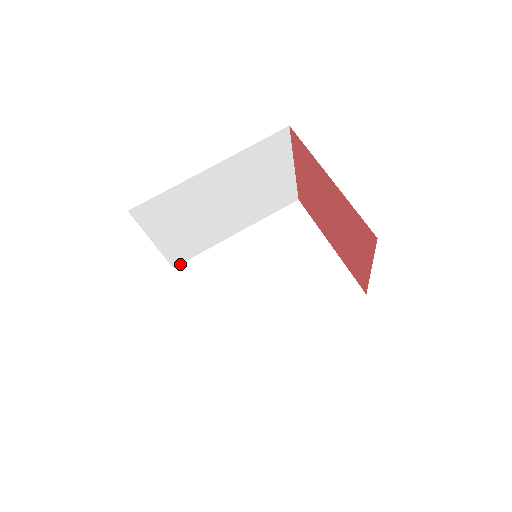
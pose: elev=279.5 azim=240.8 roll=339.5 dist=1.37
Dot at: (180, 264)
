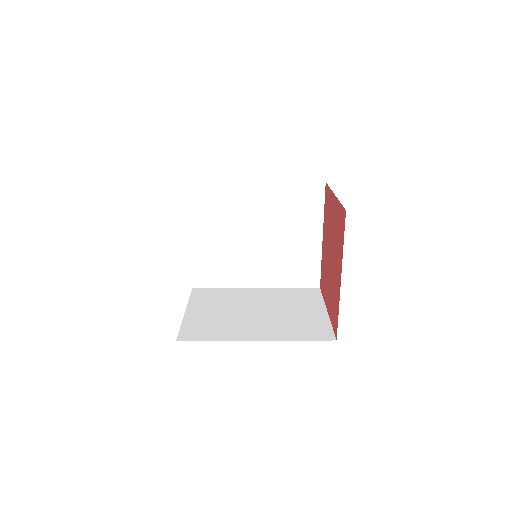
Dot at: (193, 182)
